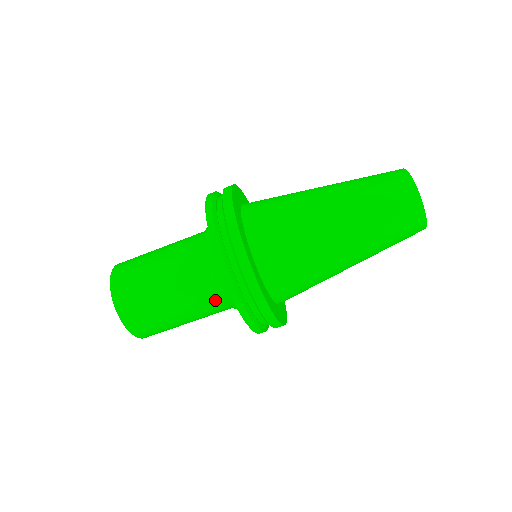
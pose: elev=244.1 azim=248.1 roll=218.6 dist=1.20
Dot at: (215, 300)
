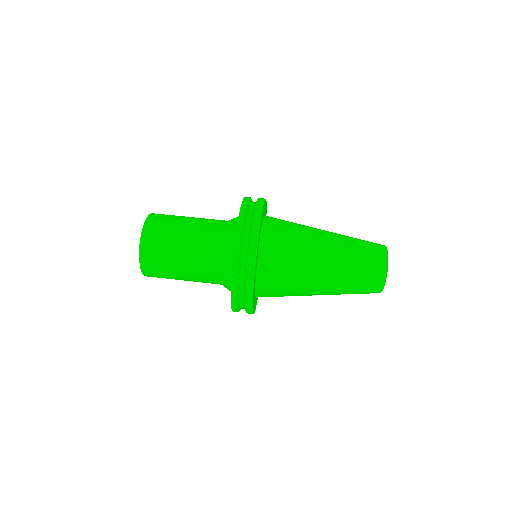
Dot at: (220, 227)
